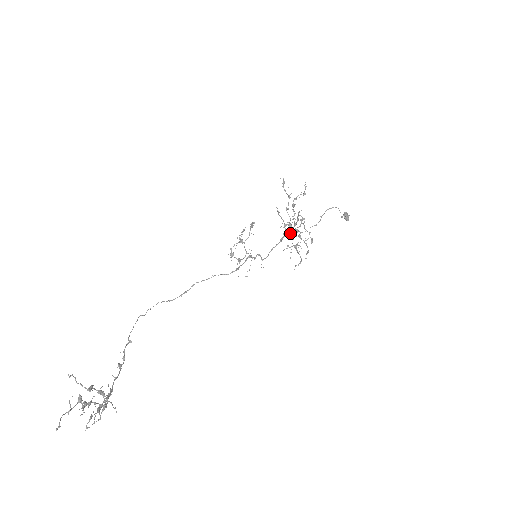
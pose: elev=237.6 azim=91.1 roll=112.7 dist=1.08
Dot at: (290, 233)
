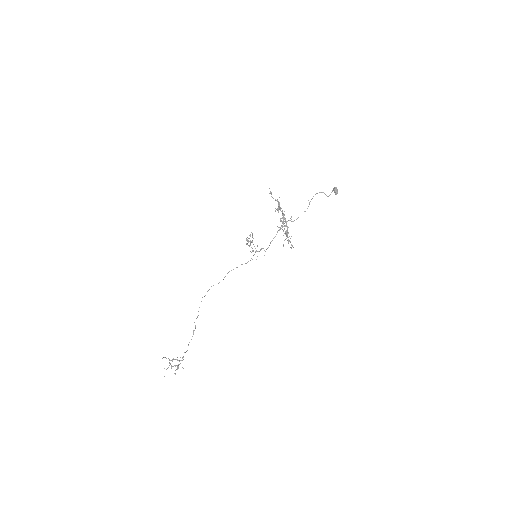
Dot at: occluded
